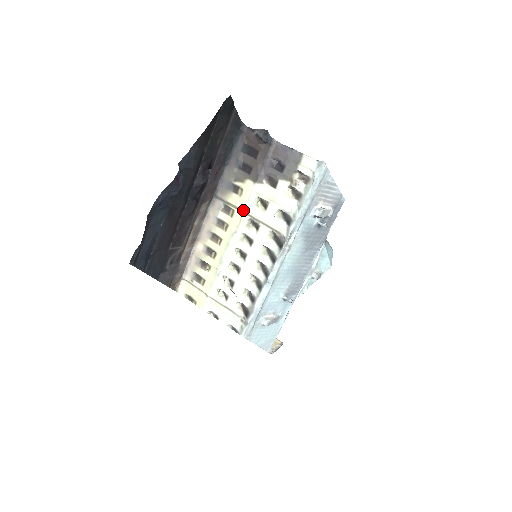
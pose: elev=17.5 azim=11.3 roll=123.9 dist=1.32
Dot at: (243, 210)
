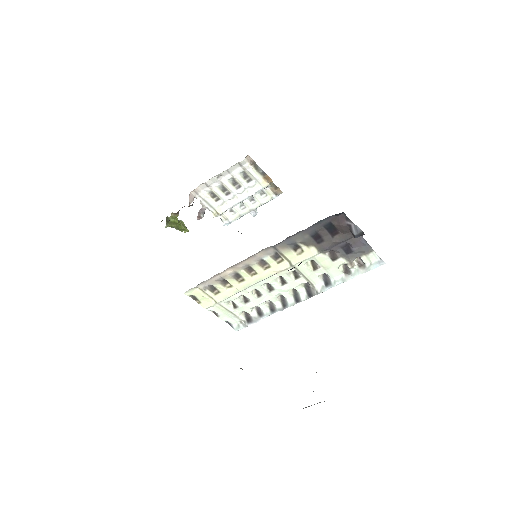
Dot at: (294, 265)
